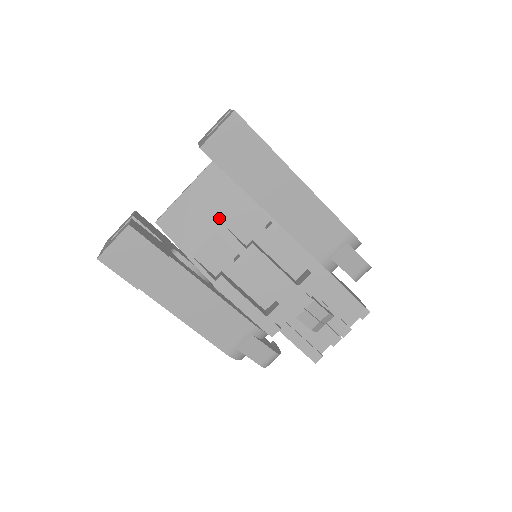
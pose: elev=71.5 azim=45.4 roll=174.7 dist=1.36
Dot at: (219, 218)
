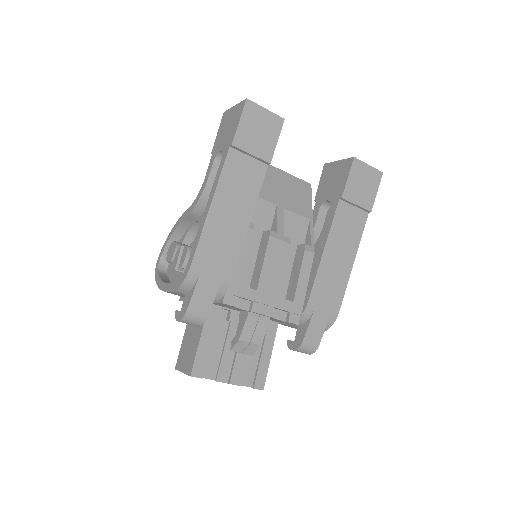
Dot at: (285, 203)
